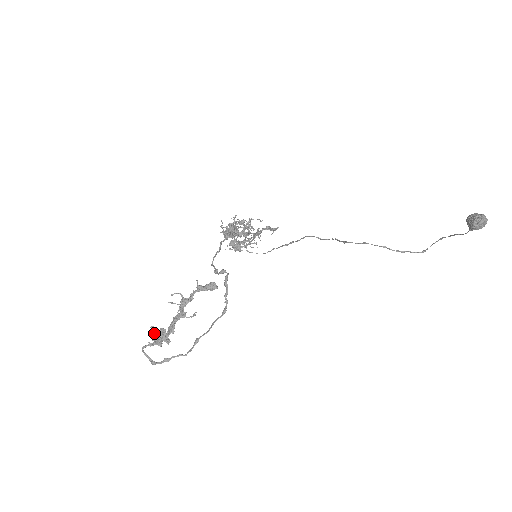
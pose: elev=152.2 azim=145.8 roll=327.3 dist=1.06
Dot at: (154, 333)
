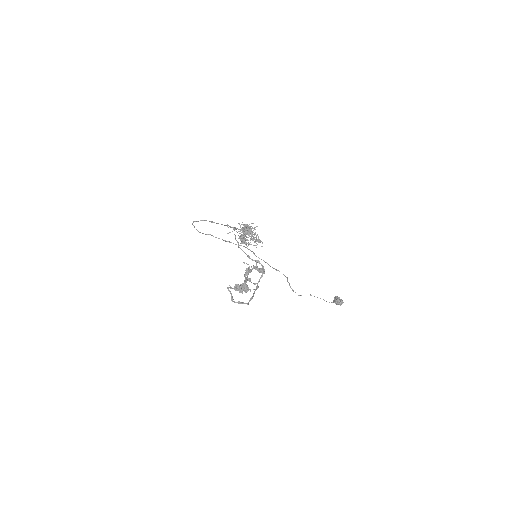
Dot at: (246, 285)
